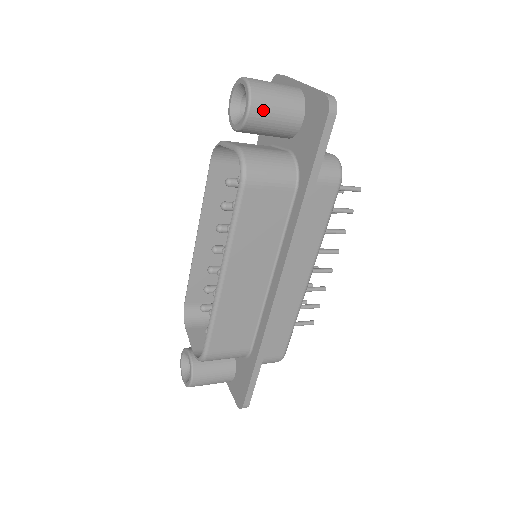
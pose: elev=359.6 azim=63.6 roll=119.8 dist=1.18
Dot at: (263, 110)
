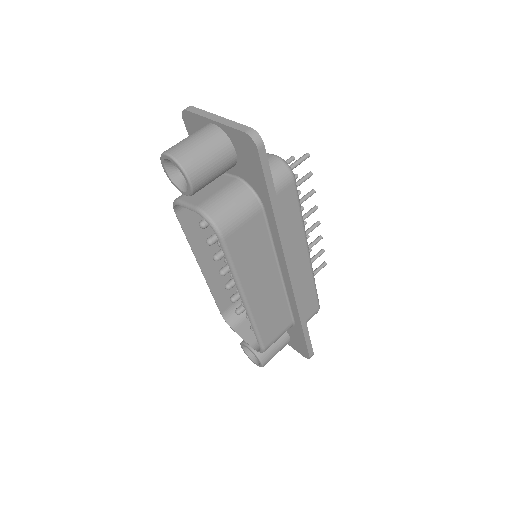
Dot at: (201, 173)
